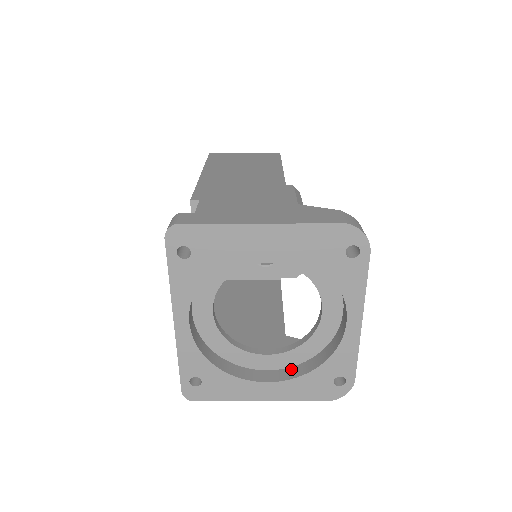
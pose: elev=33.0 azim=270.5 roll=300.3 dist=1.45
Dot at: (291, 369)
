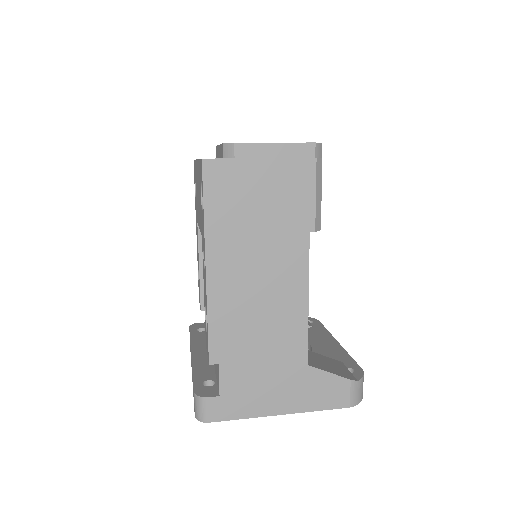
Dot at: occluded
